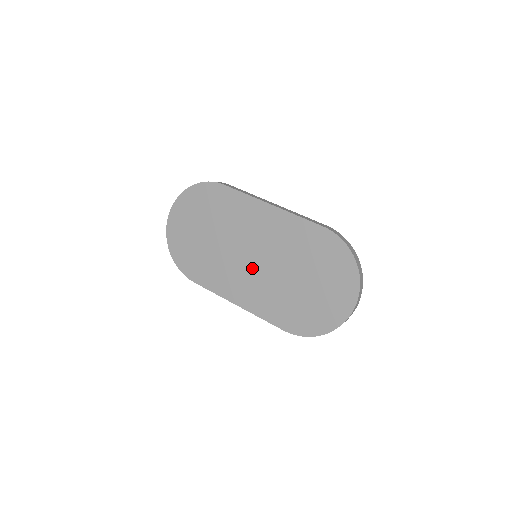
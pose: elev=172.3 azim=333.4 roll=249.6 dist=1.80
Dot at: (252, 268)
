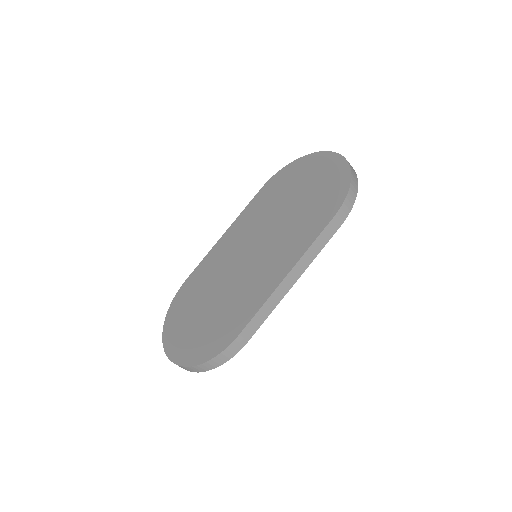
Dot at: (260, 254)
